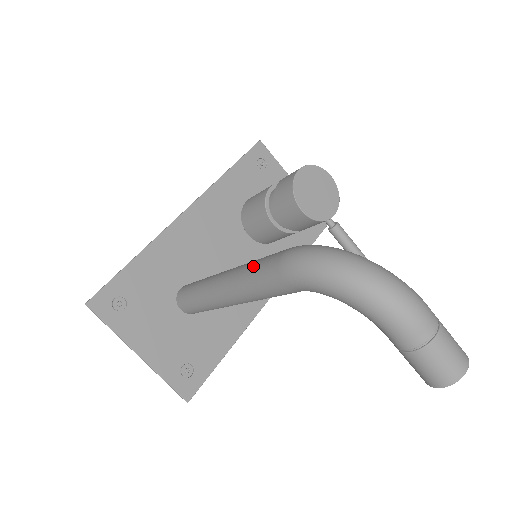
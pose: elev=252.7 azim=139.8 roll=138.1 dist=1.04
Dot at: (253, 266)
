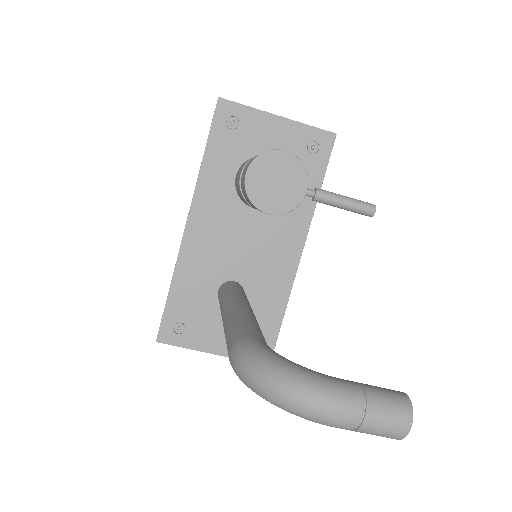
Dot at: occluded
